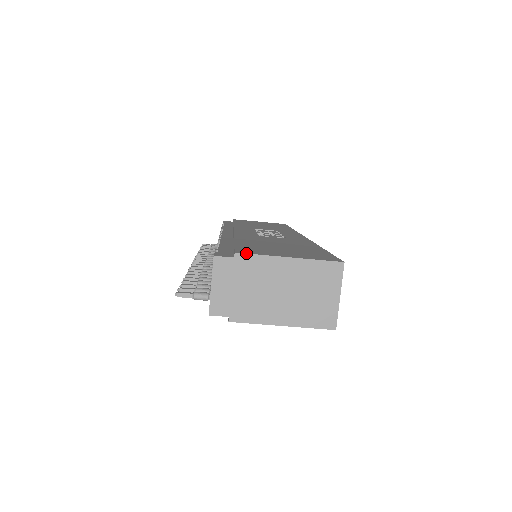
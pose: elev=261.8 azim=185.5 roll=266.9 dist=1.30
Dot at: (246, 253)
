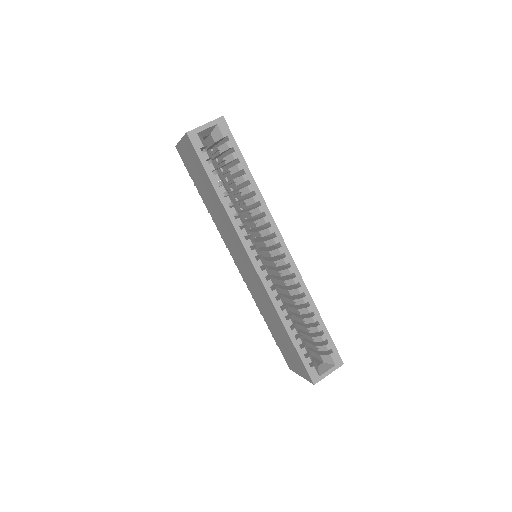
Dot at: occluded
